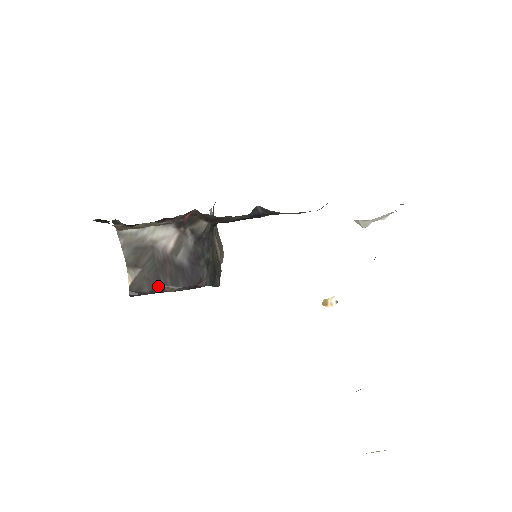
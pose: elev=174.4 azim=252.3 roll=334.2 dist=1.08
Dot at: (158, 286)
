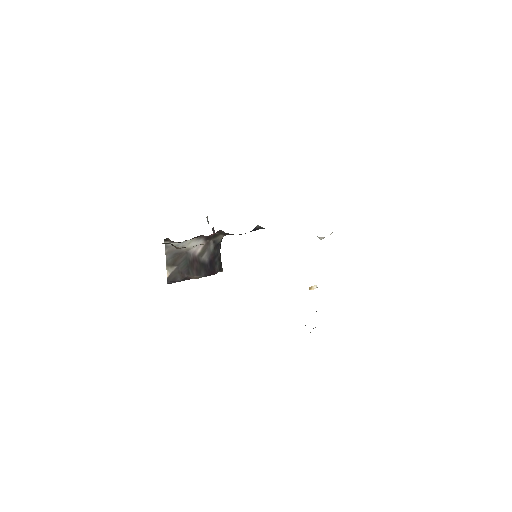
Dot at: (187, 276)
